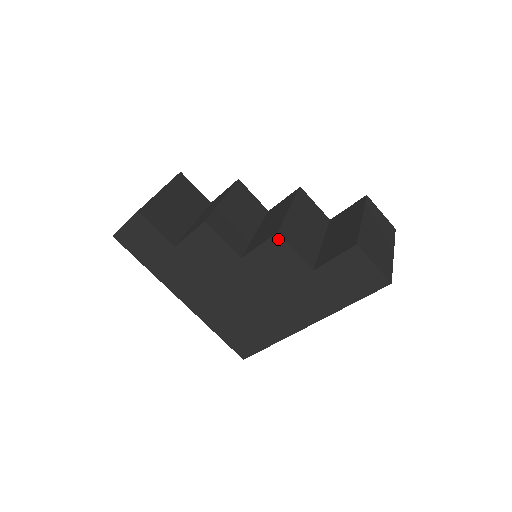
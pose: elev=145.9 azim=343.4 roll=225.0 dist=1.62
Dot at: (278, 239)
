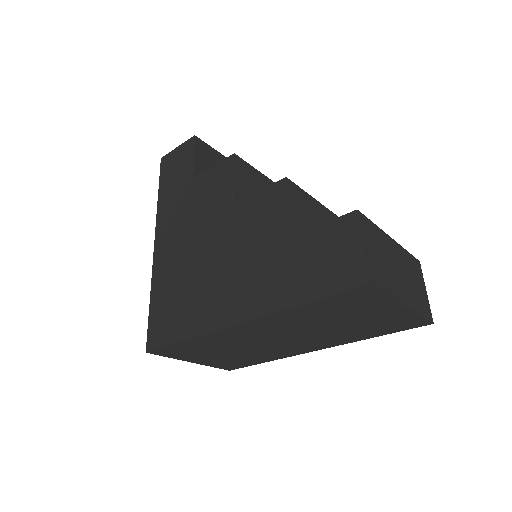
Dot at: (281, 186)
